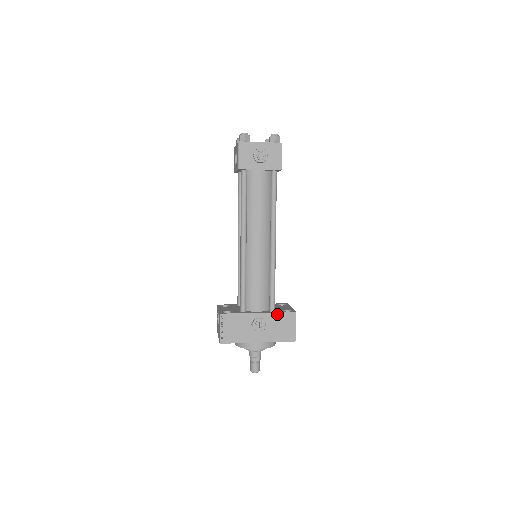
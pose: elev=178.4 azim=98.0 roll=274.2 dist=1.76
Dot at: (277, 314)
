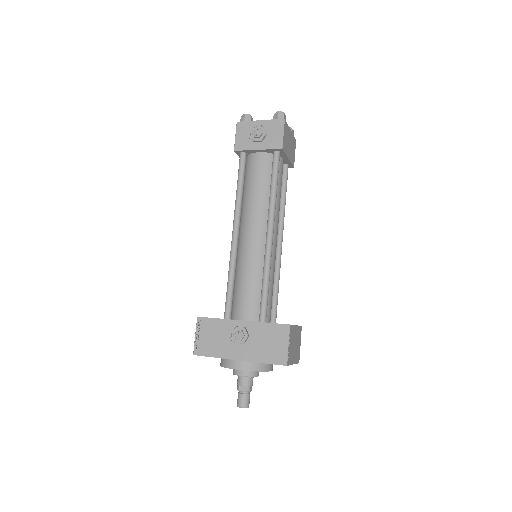
Dot at: (265, 325)
